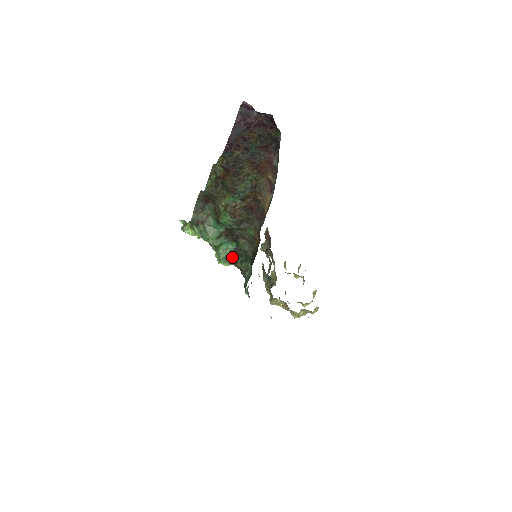
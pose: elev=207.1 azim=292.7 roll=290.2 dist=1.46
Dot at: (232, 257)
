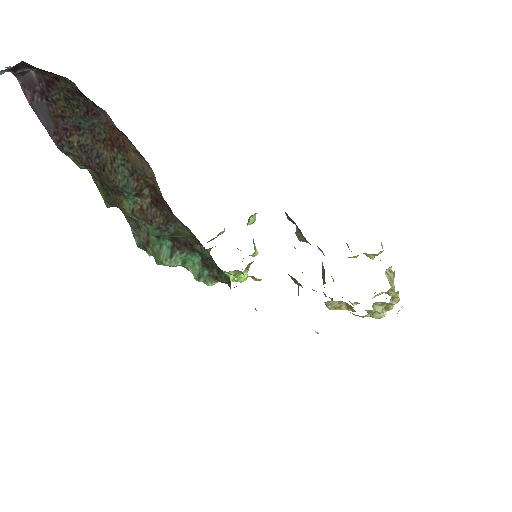
Dot at: (207, 272)
